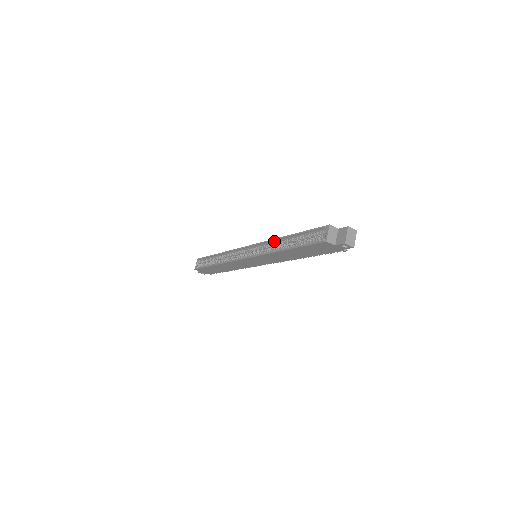
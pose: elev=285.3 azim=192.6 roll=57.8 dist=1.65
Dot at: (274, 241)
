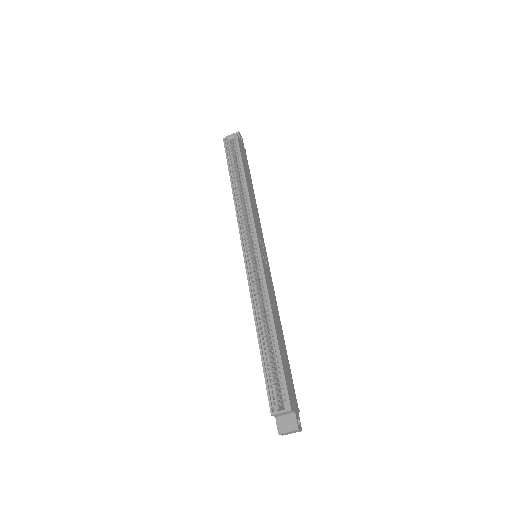
Dot at: (268, 302)
